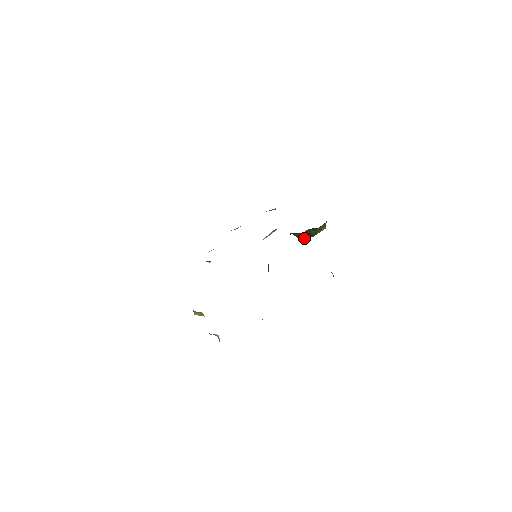
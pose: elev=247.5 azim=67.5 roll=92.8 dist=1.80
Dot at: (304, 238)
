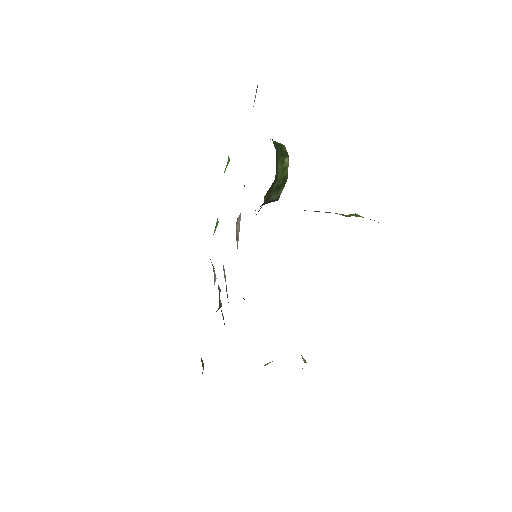
Dot at: (278, 194)
